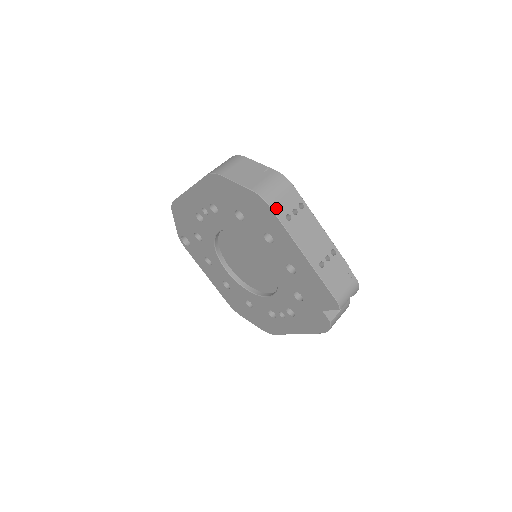
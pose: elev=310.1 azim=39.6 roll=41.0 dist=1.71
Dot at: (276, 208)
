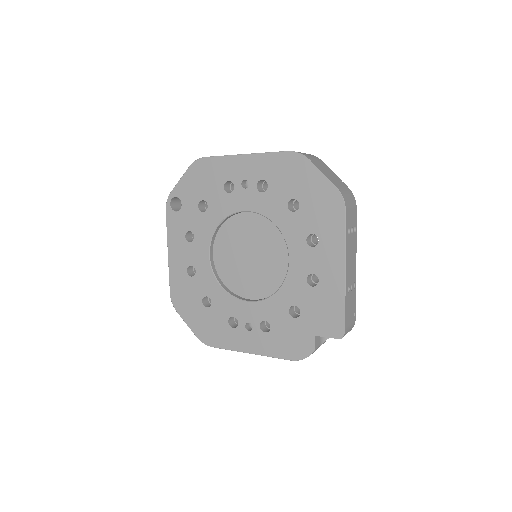
Dot at: (347, 216)
